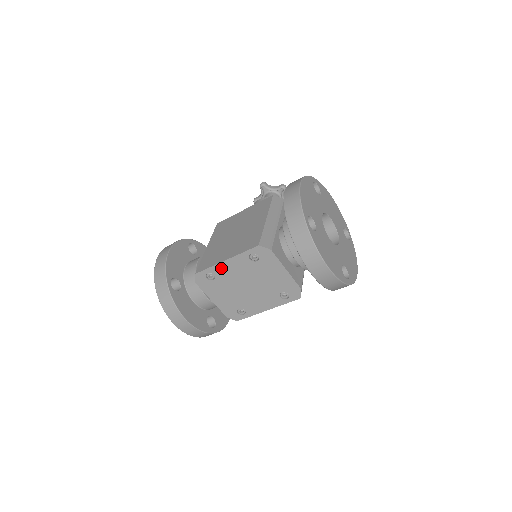
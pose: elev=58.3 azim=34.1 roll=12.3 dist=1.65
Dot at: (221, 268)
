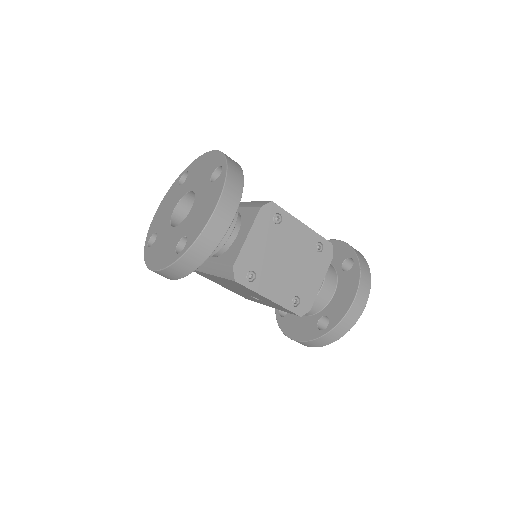
Dot at: (293, 224)
